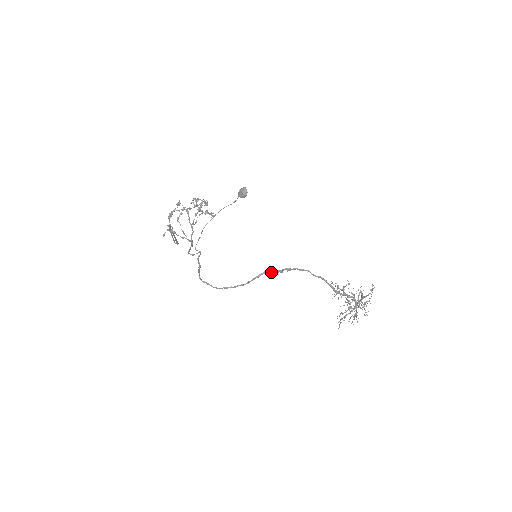
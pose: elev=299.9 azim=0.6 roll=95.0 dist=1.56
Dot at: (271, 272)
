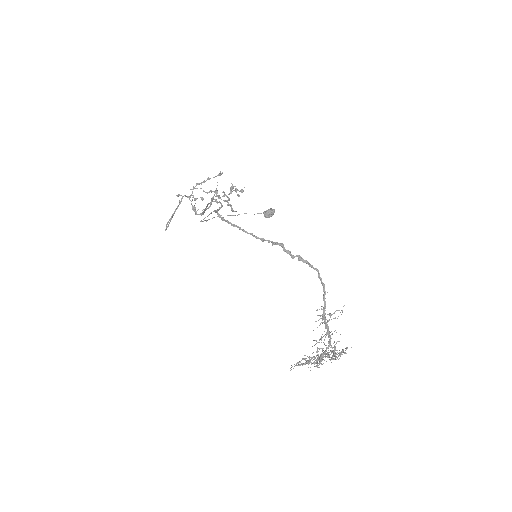
Dot at: (285, 249)
